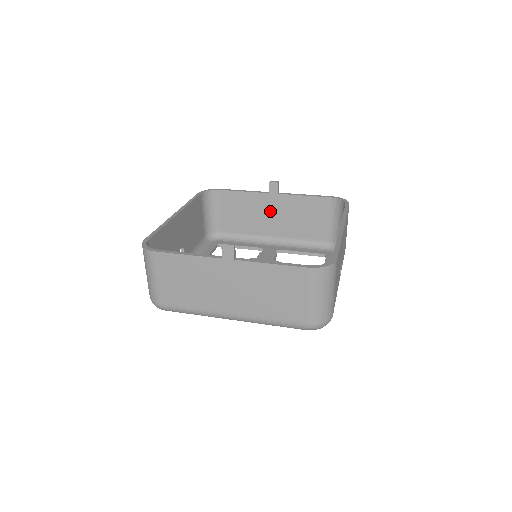
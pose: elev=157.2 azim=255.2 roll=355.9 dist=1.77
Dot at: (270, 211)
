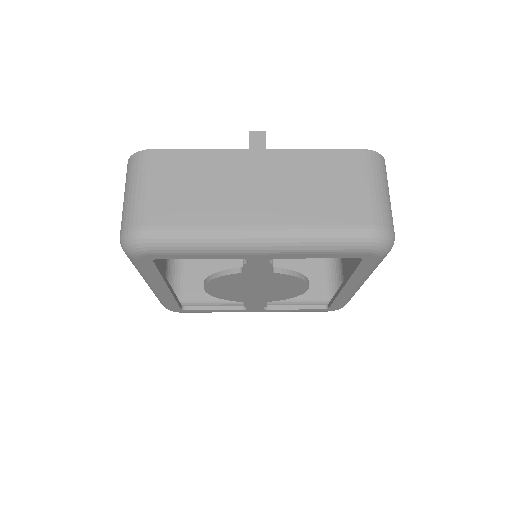
Dot at: occluded
